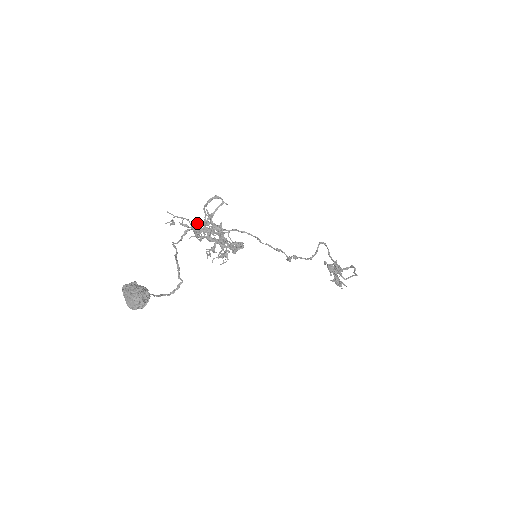
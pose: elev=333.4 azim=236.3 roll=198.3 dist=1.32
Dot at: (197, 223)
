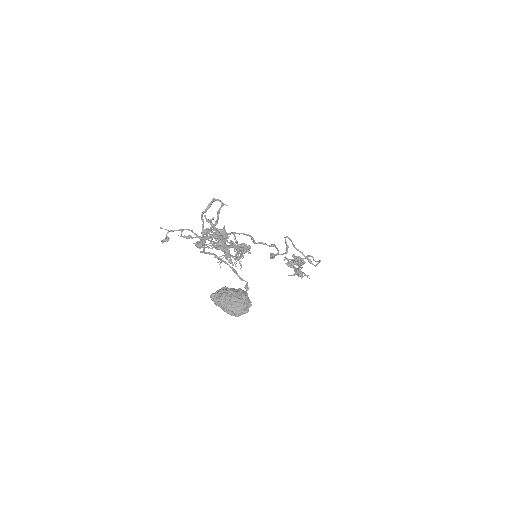
Dot at: (208, 229)
